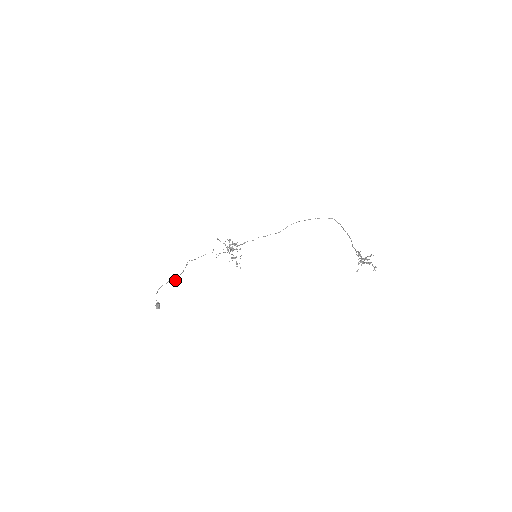
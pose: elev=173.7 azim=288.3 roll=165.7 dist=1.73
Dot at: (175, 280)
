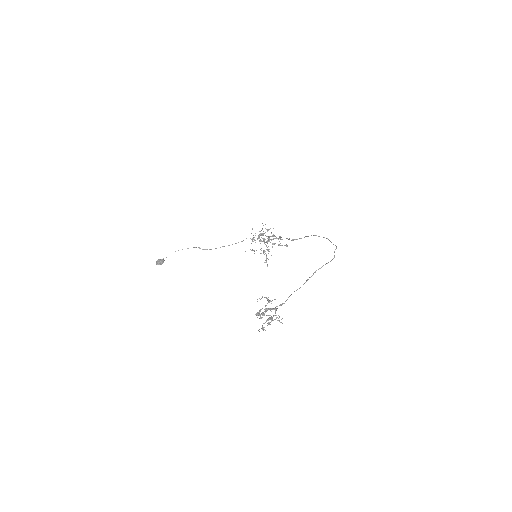
Dot at: (207, 249)
